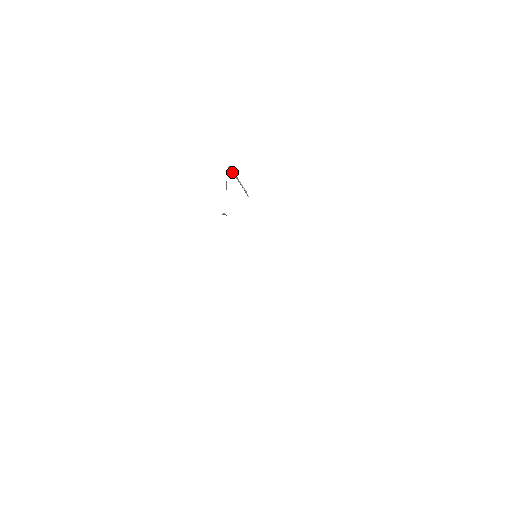
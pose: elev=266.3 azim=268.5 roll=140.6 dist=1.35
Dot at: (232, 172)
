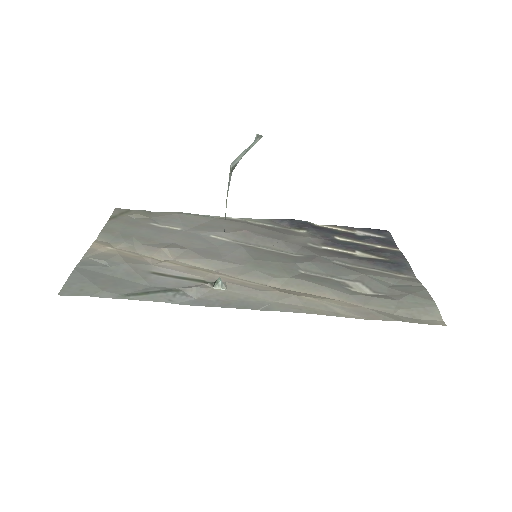
Dot at: (236, 162)
